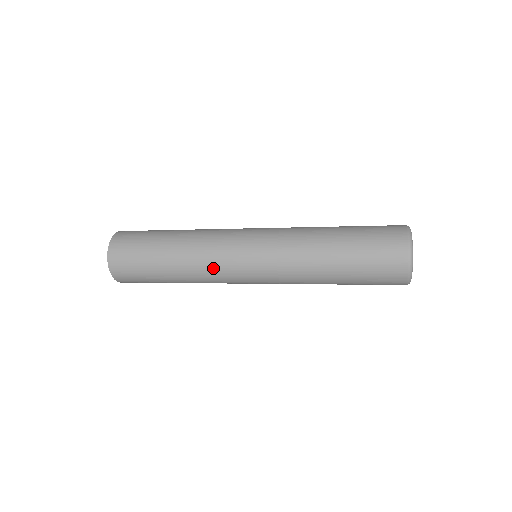
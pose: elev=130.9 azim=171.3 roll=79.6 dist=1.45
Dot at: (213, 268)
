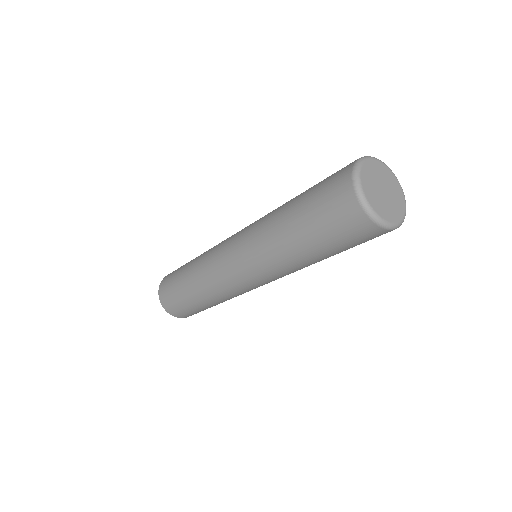
Dot at: (239, 294)
